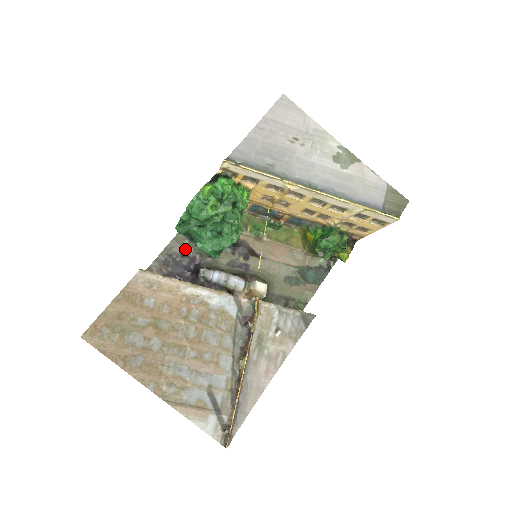
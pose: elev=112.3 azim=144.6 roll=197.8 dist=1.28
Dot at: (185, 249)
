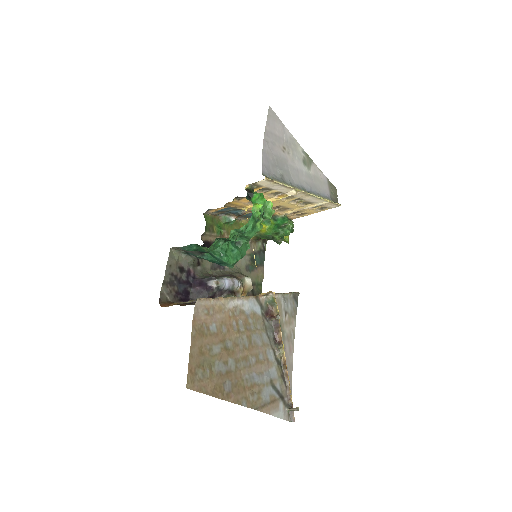
Dot at: (180, 264)
